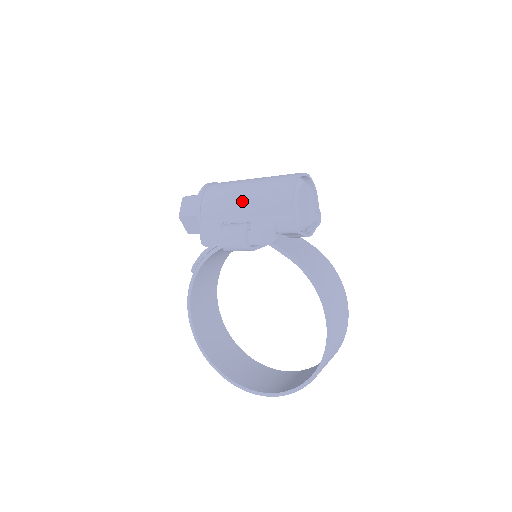
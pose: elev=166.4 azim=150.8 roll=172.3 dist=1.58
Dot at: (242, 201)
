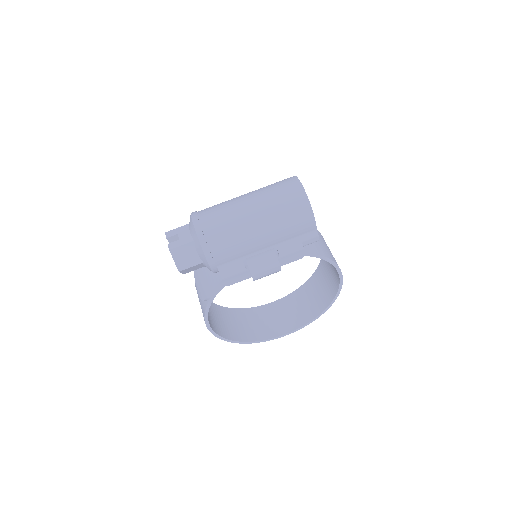
Dot at: (261, 238)
